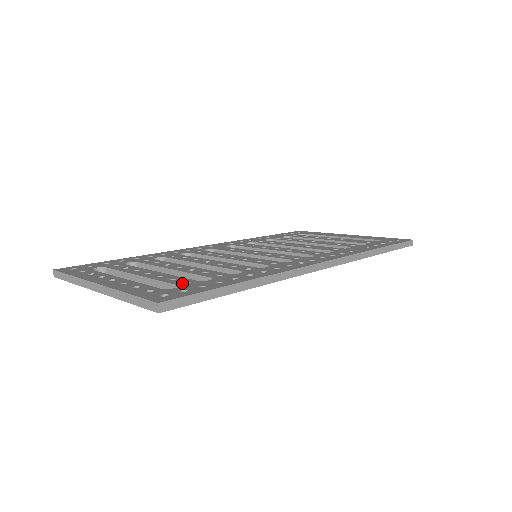
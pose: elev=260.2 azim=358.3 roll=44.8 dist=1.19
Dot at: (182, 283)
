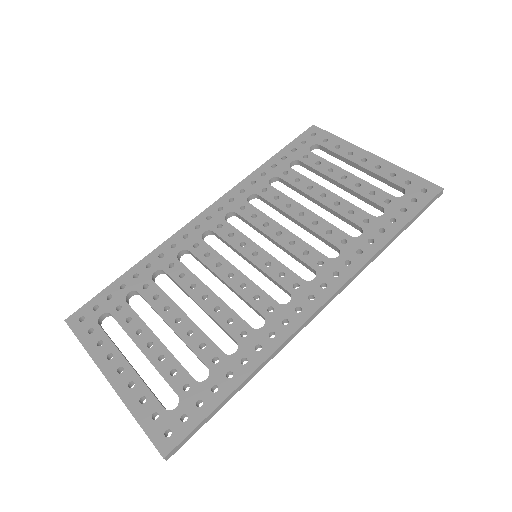
Dot at: (182, 390)
